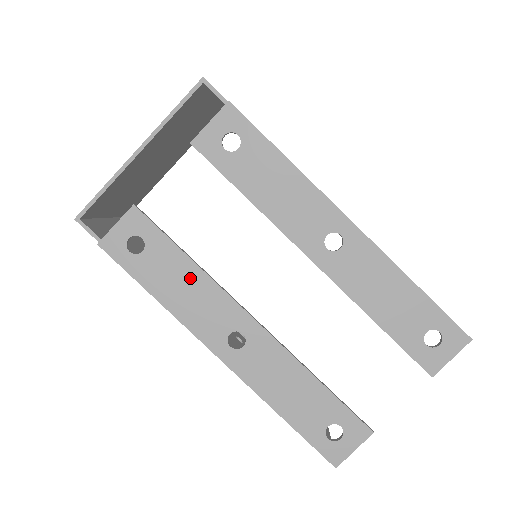
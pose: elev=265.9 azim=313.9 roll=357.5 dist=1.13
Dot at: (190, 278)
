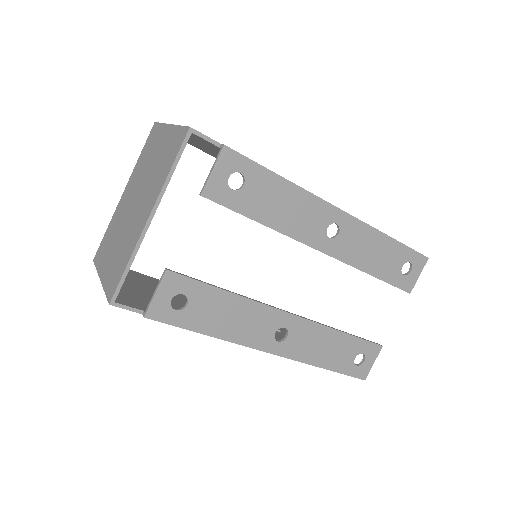
Dot at: (234, 307)
